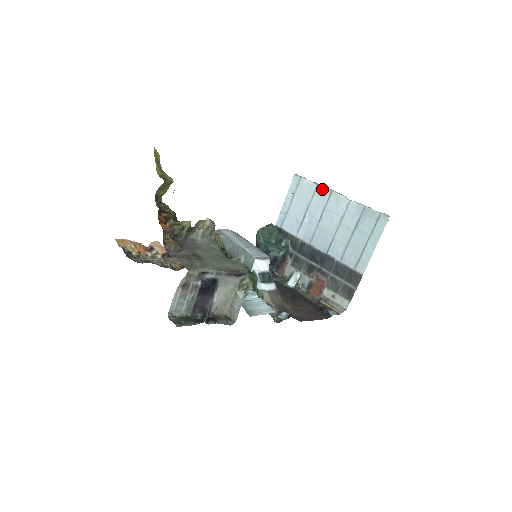
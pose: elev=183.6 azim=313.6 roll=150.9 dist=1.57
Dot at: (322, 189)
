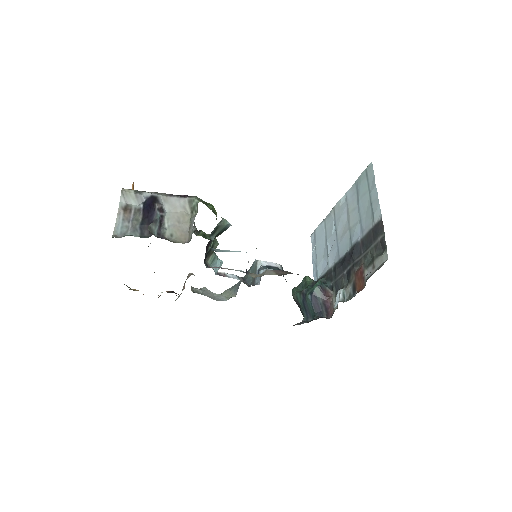
Dot at: (328, 216)
